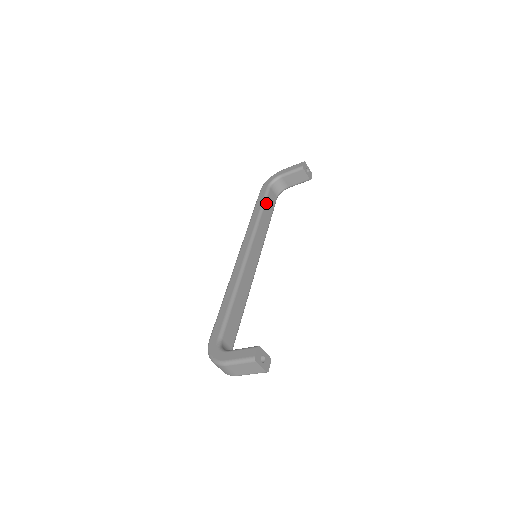
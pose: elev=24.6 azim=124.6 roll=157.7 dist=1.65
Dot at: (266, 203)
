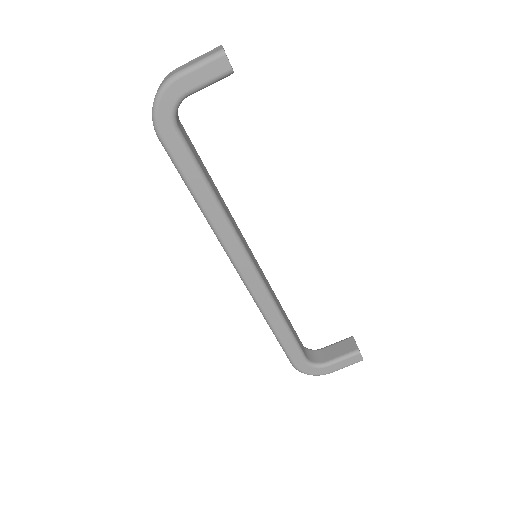
Dot at: (291, 325)
